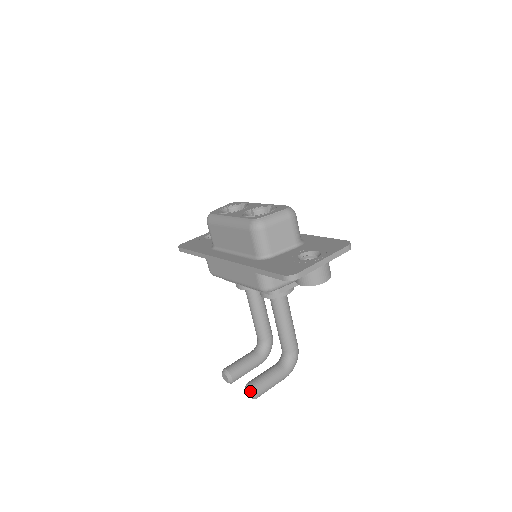
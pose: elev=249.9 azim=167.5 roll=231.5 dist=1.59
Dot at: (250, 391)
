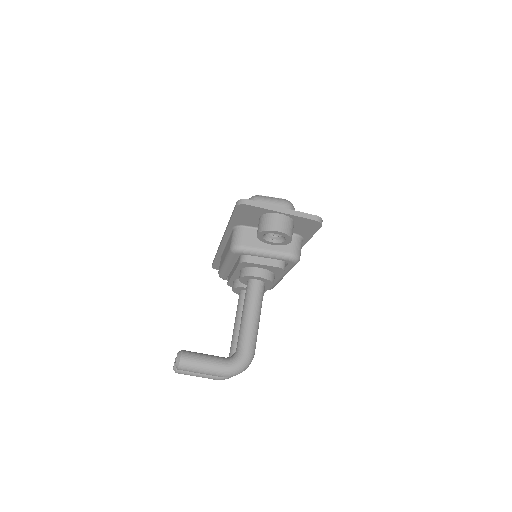
Dot at: (177, 354)
